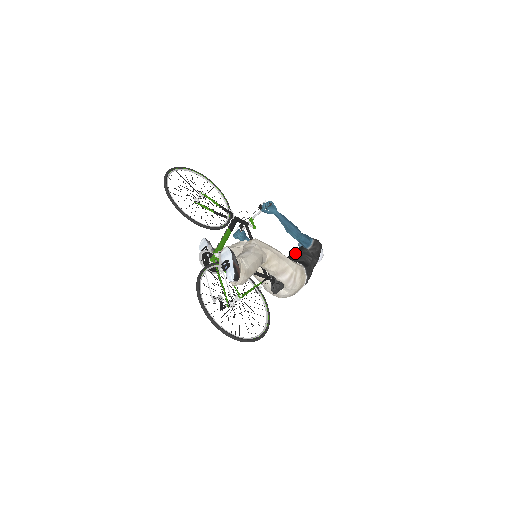
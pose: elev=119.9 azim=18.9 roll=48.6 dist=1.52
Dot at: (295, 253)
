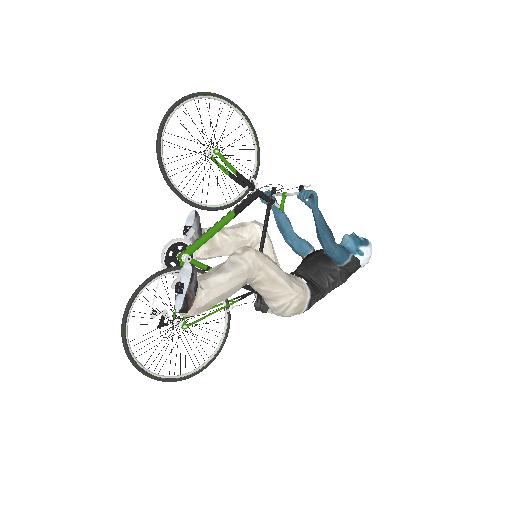
Dot at: (319, 261)
